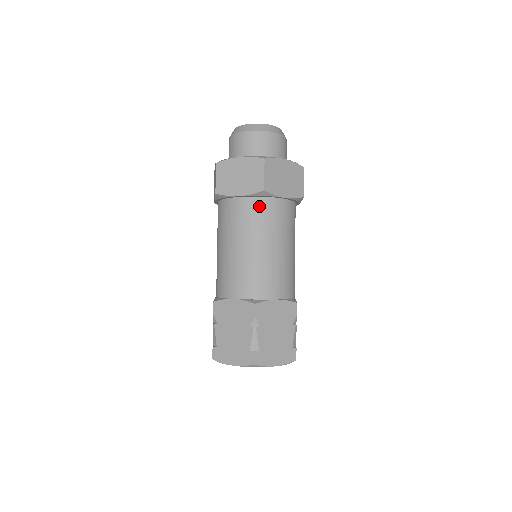
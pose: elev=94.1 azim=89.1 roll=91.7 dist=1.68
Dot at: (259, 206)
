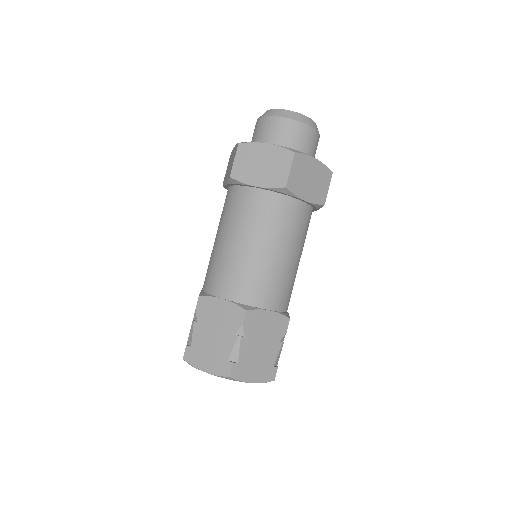
Dot at: (275, 203)
